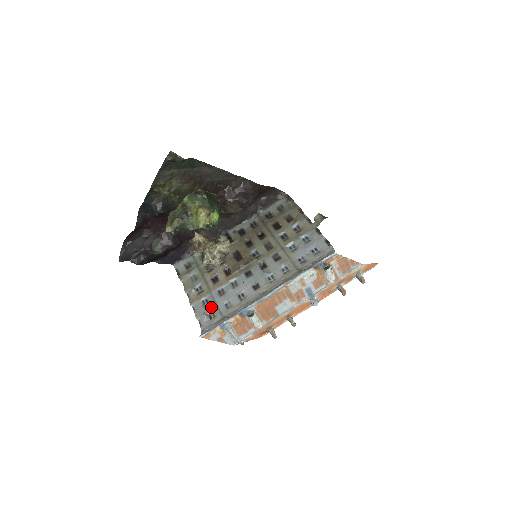
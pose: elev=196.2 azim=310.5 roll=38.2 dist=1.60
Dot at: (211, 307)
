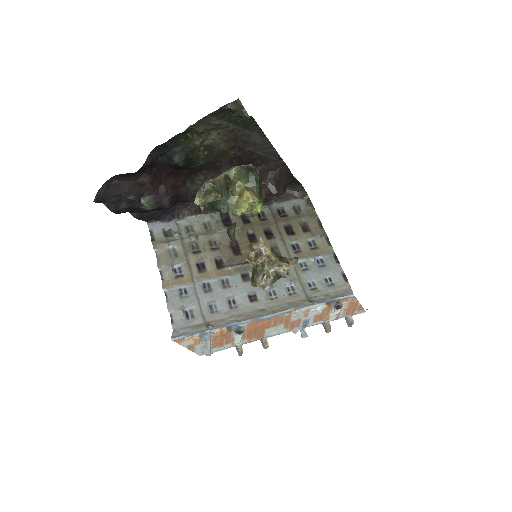
Dot at: (191, 302)
